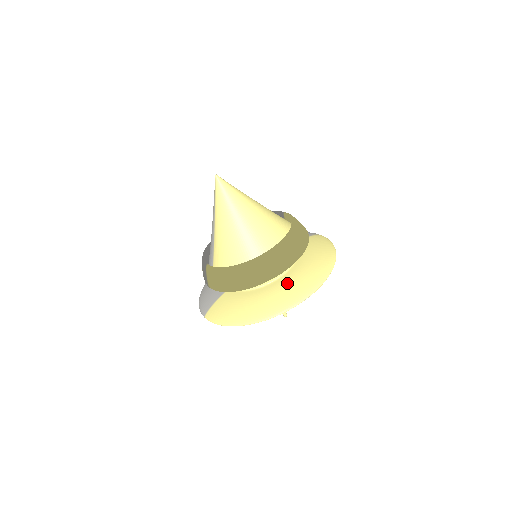
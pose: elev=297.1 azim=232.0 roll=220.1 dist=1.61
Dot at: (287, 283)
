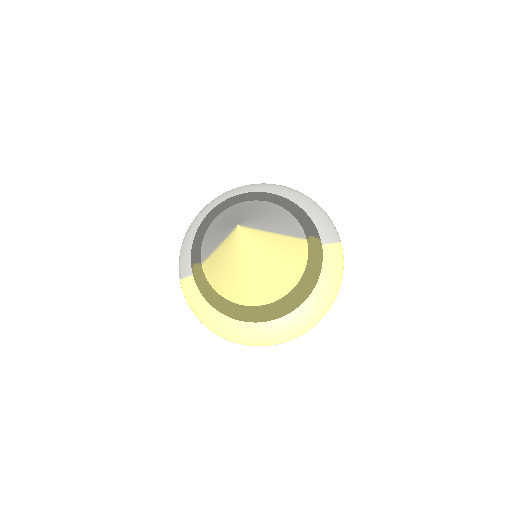
Dot at: occluded
